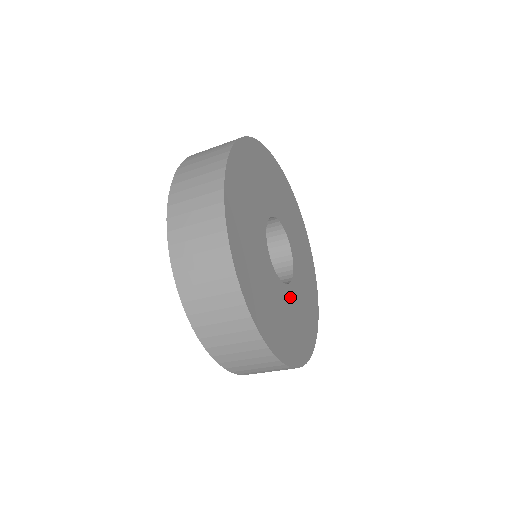
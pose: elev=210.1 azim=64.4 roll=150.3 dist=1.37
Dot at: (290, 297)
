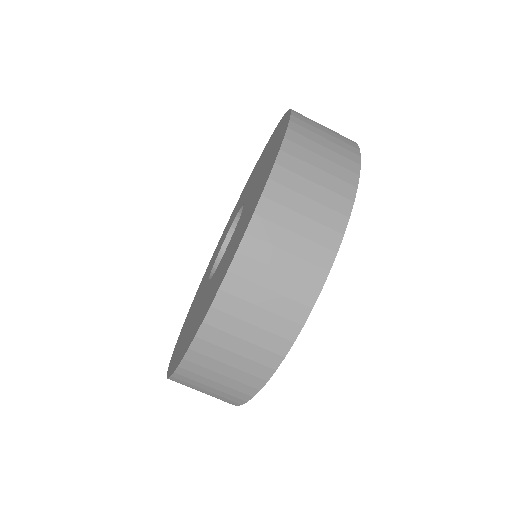
Dot at: occluded
